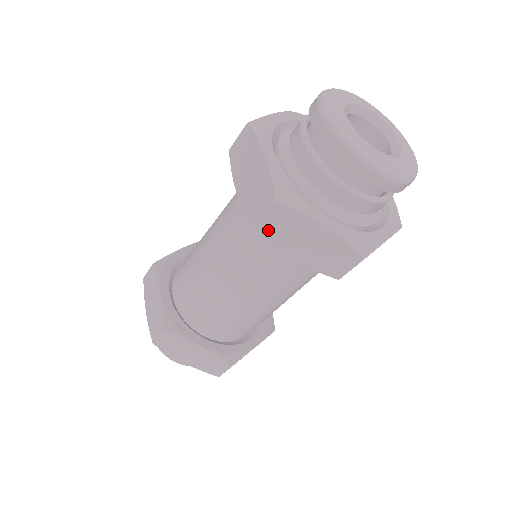
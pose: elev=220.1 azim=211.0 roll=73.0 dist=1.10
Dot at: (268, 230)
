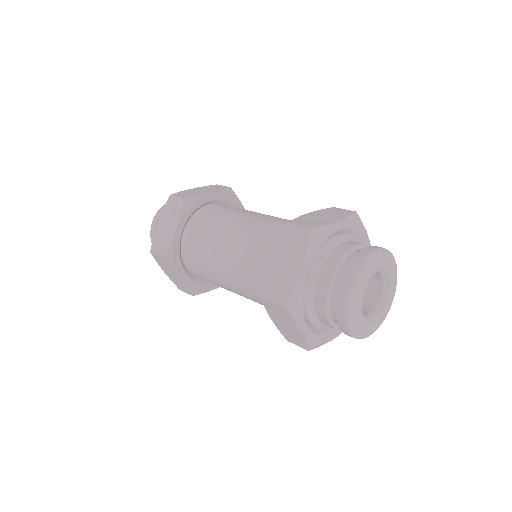
Dot at: (269, 305)
